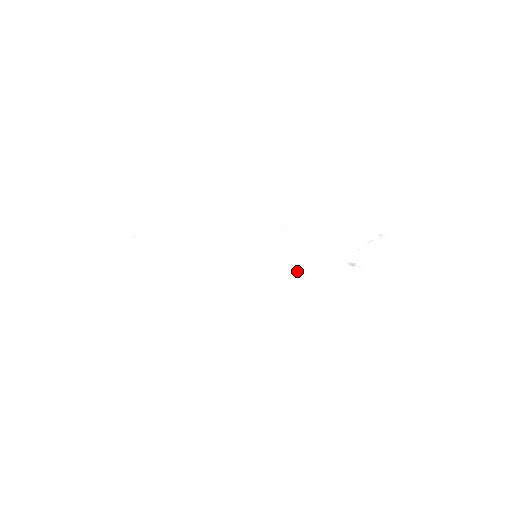
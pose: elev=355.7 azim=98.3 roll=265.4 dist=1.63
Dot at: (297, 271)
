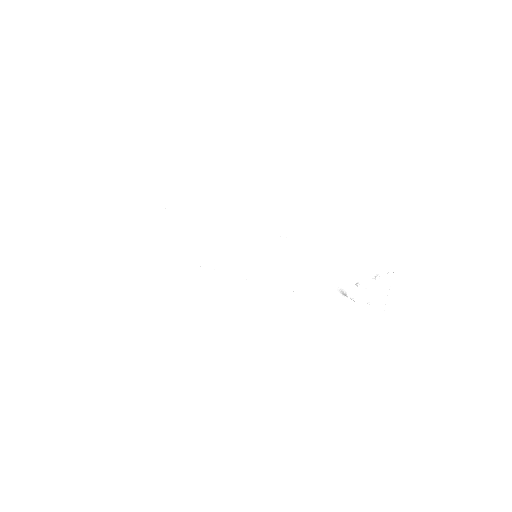
Dot at: (292, 284)
